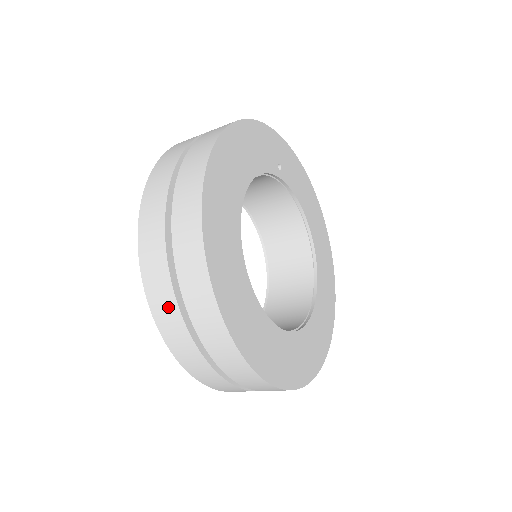
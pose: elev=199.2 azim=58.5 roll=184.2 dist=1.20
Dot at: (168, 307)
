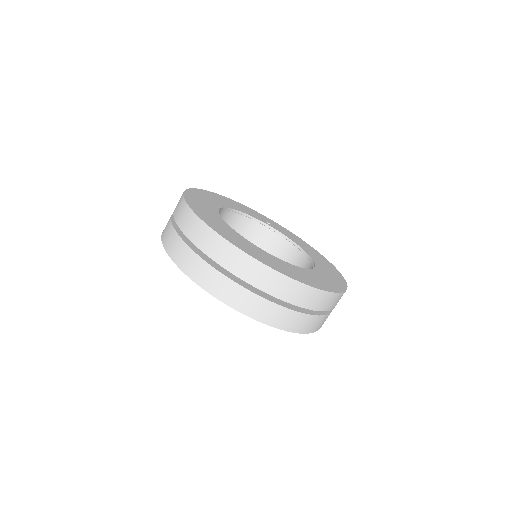
Dot at: (170, 235)
